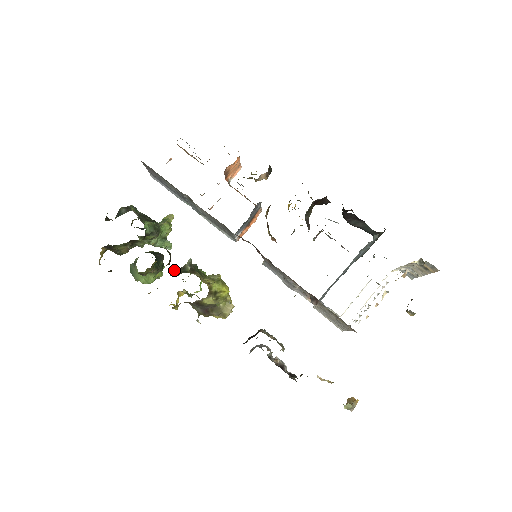
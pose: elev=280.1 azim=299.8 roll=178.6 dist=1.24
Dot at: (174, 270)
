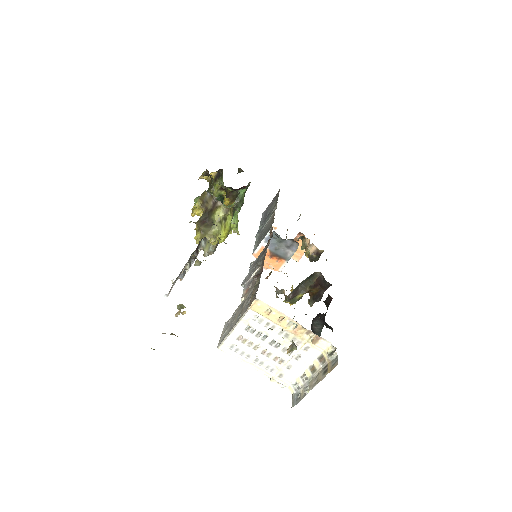
Dot at: occluded
